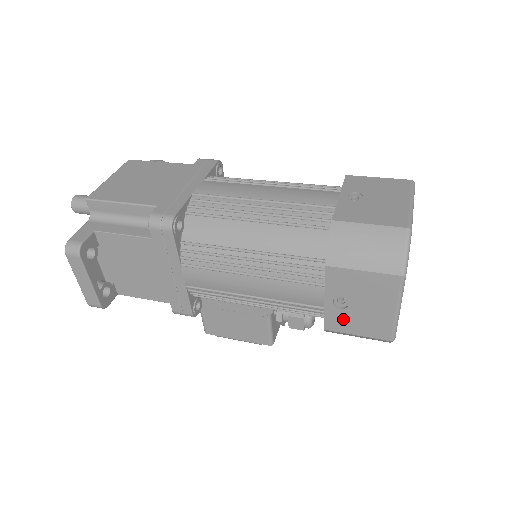
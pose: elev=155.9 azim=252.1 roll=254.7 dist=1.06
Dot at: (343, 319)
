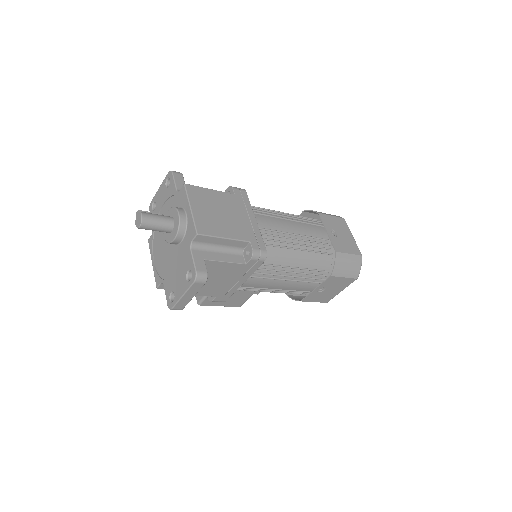
Dot at: (315, 296)
